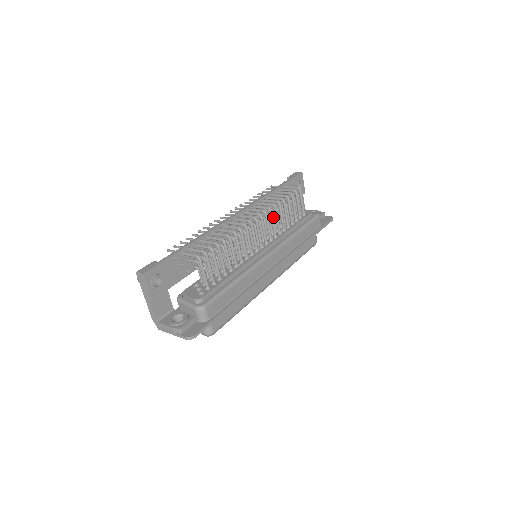
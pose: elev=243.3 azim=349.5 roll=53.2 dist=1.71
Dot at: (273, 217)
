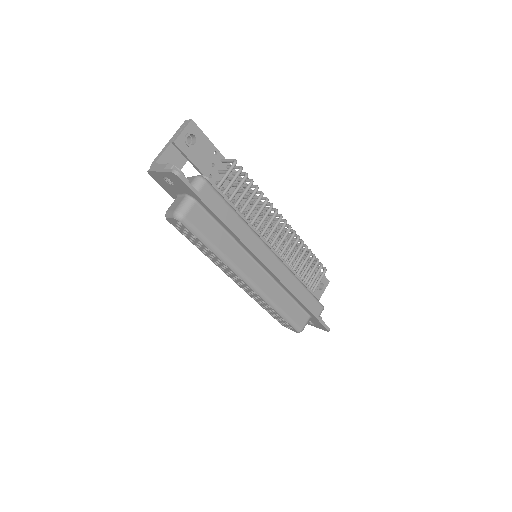
Dot at: occluded
